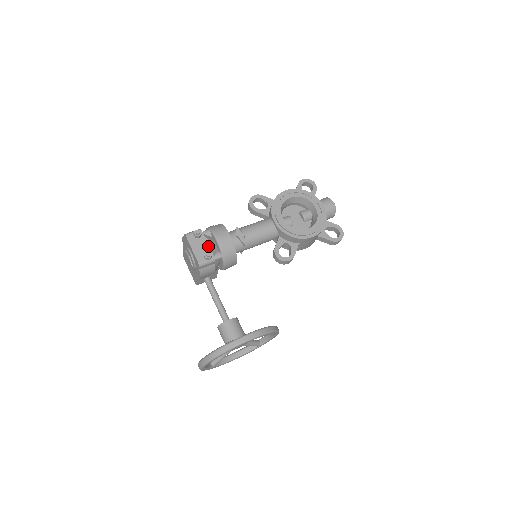
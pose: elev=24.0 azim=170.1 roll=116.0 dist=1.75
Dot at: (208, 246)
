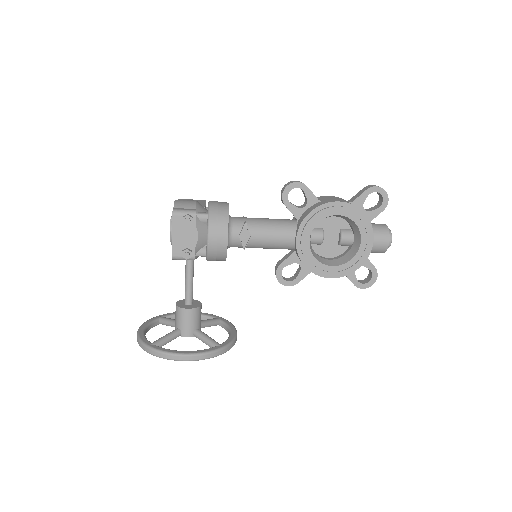
Dot at: (194, 240)
